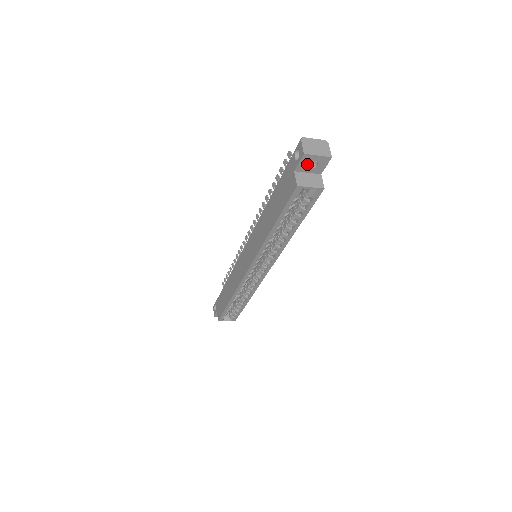
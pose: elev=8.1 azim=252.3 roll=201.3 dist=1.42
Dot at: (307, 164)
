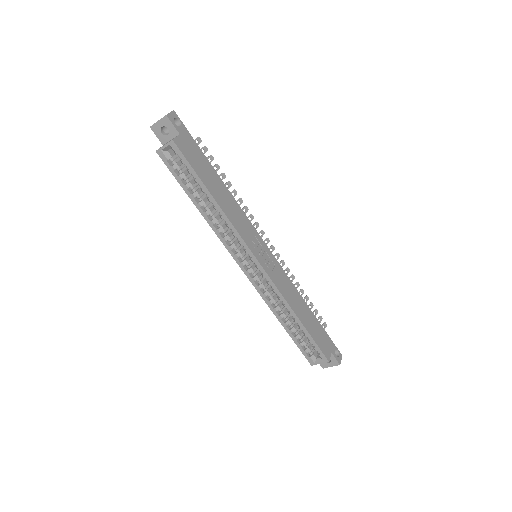
Dot at: (167, 134)
